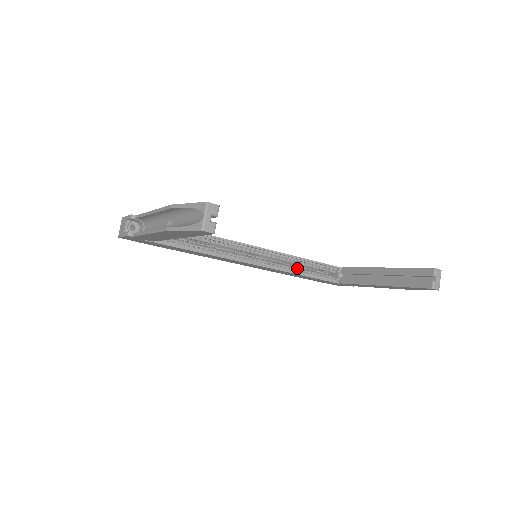
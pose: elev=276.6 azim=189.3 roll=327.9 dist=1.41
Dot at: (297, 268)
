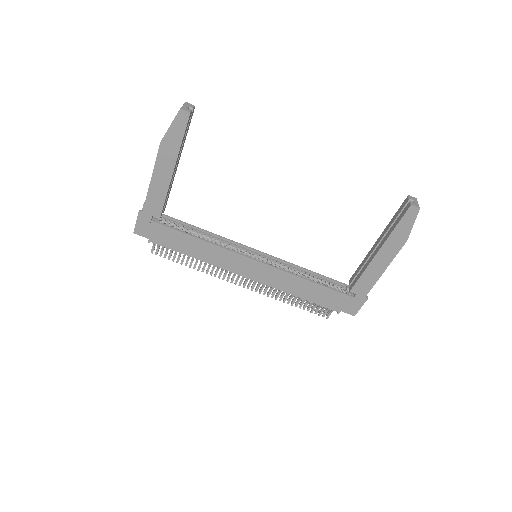
Dot at: (300, 275)
